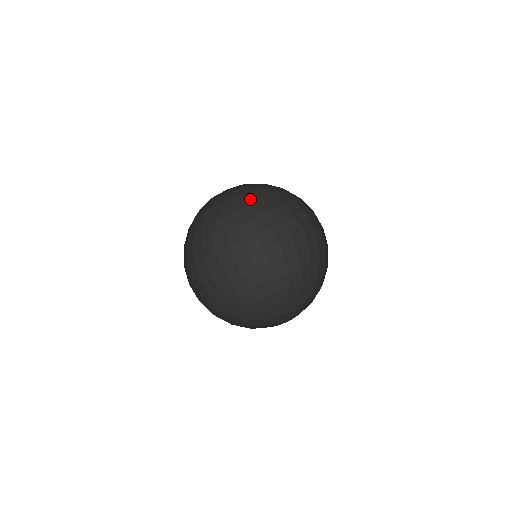
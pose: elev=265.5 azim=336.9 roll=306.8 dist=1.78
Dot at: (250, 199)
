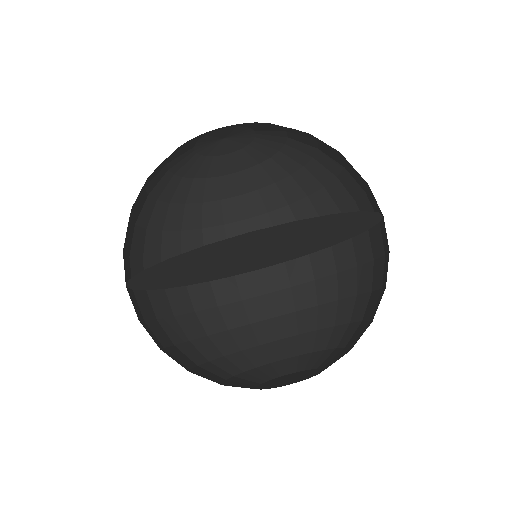
Dot at: (281, 167)
